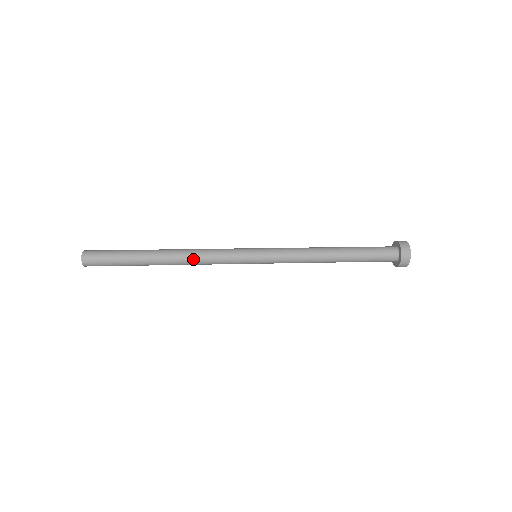
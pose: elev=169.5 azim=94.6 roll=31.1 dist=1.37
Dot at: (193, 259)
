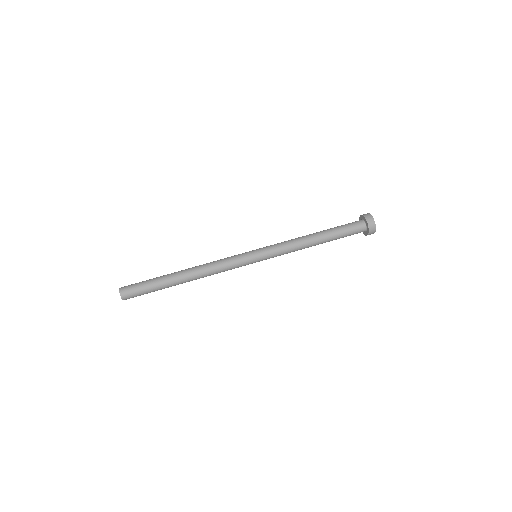
Dot at: (209, 275)
